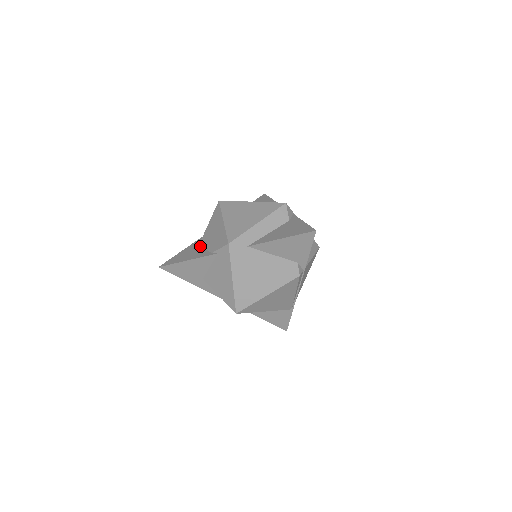
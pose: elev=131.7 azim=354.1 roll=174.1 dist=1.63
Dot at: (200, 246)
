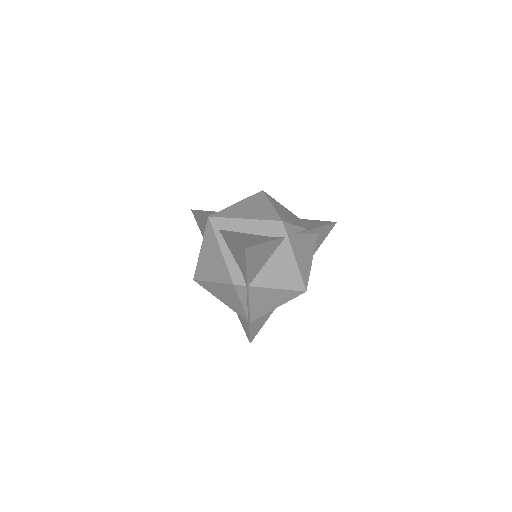
Dot at: occluded
